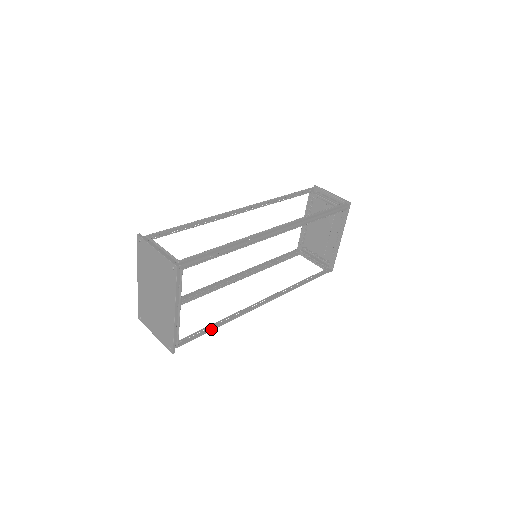
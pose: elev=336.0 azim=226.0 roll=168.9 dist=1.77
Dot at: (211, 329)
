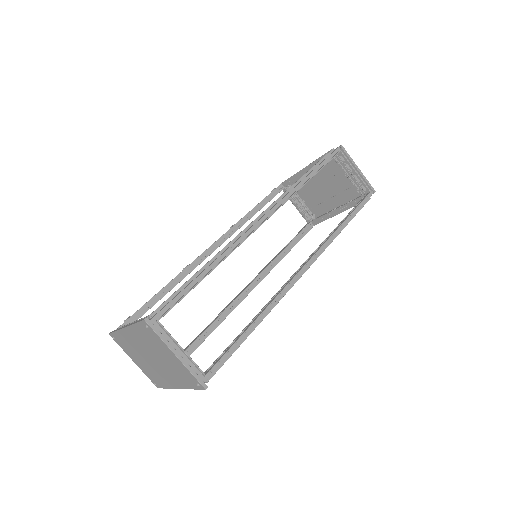
Dot at: (196, 348)
